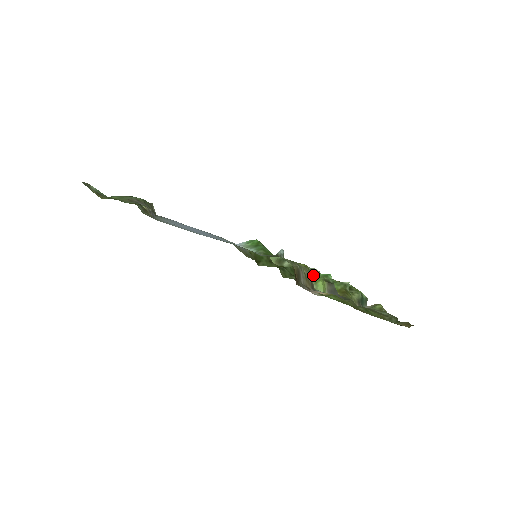
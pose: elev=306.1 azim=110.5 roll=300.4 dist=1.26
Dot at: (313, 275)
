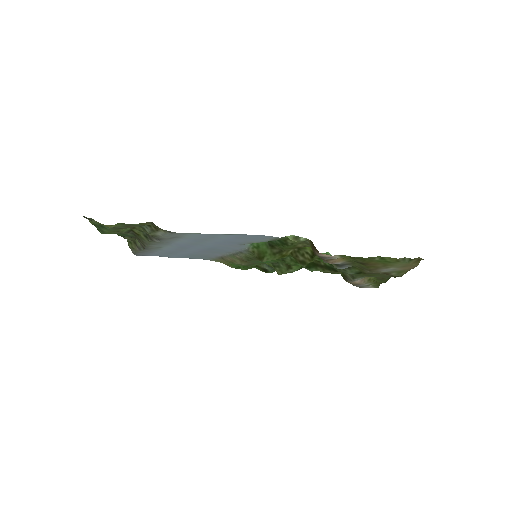
Dot at: occluded
